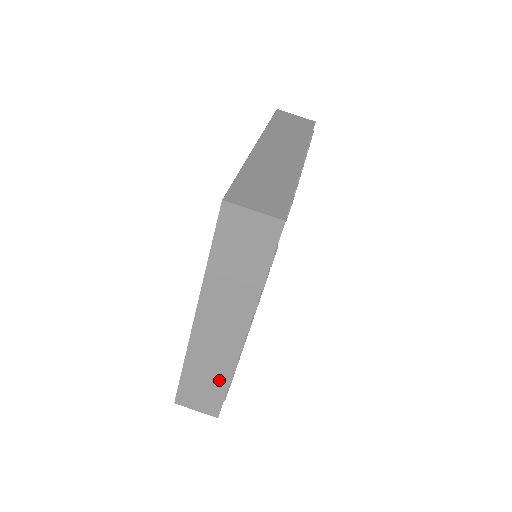
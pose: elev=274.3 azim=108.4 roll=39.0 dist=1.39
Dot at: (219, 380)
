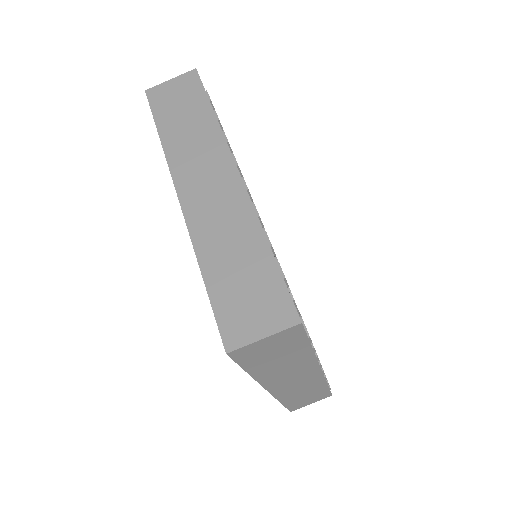
Dot at: (317, 389)
